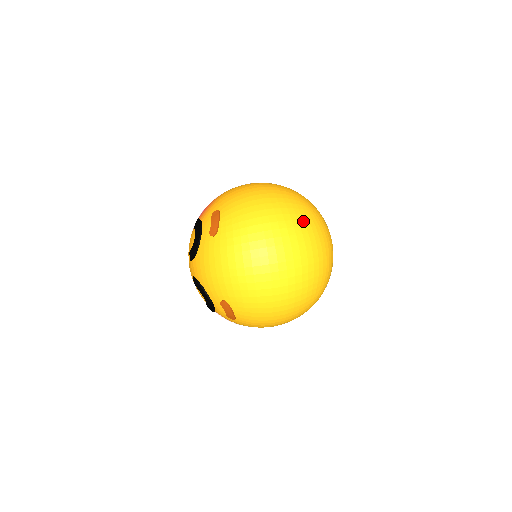
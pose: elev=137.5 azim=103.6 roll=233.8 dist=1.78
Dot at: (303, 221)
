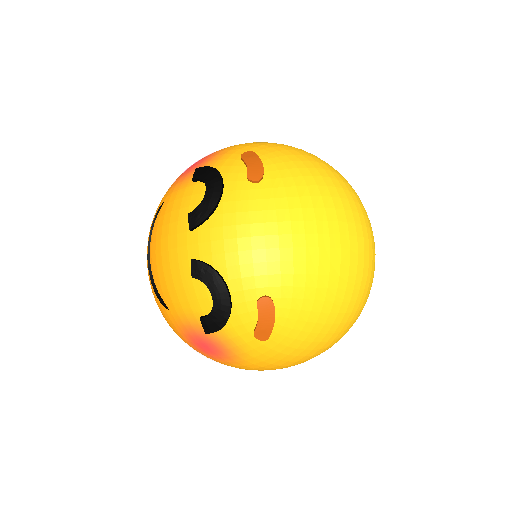
Dot at: occluded
